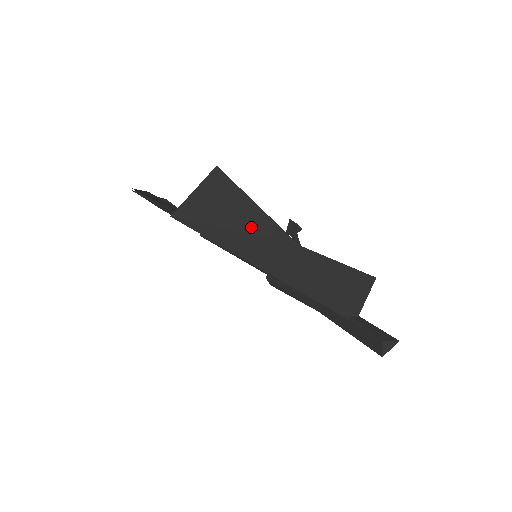
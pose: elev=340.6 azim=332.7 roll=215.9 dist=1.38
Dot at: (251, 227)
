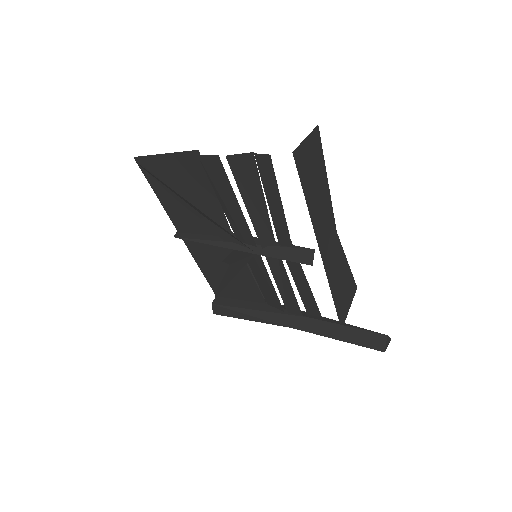
Dot at: (322, 197)
